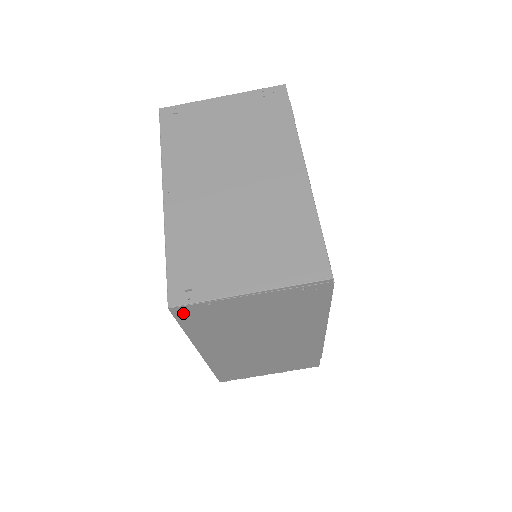
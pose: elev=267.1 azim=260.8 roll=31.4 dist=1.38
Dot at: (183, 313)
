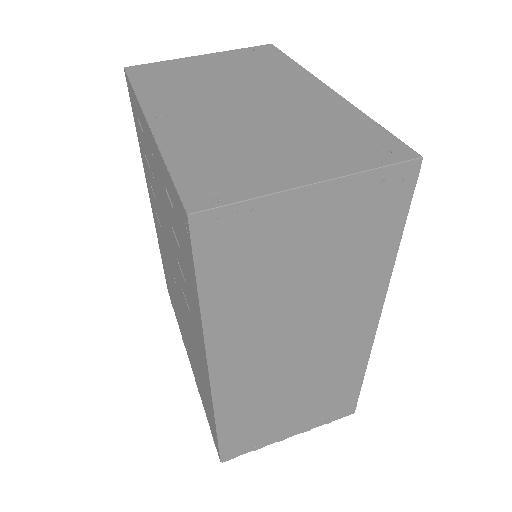
Dot at: (207, 236)
